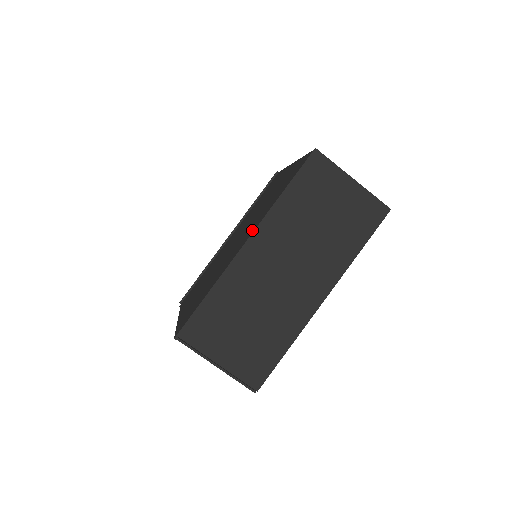
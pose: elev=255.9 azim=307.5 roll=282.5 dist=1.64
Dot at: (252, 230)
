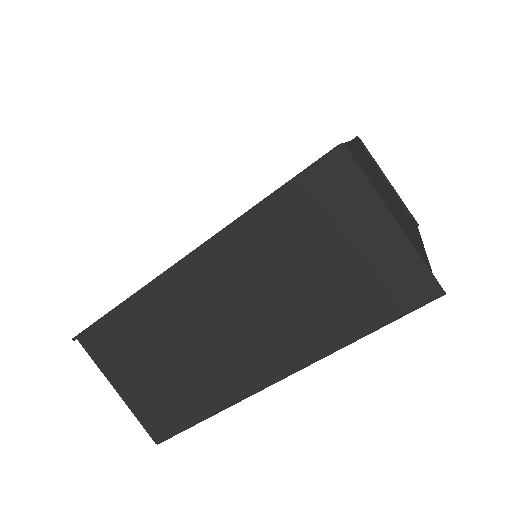
Dot at: occluded
